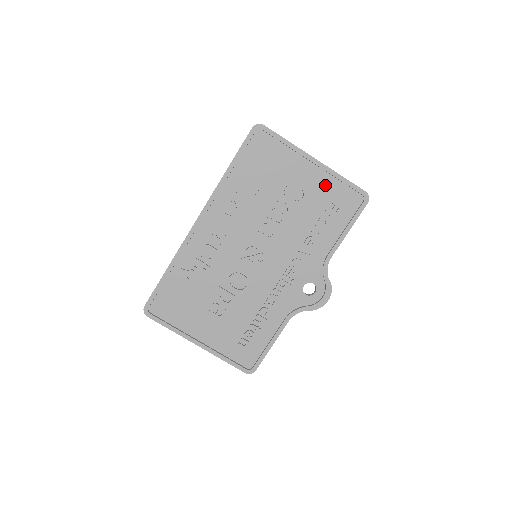
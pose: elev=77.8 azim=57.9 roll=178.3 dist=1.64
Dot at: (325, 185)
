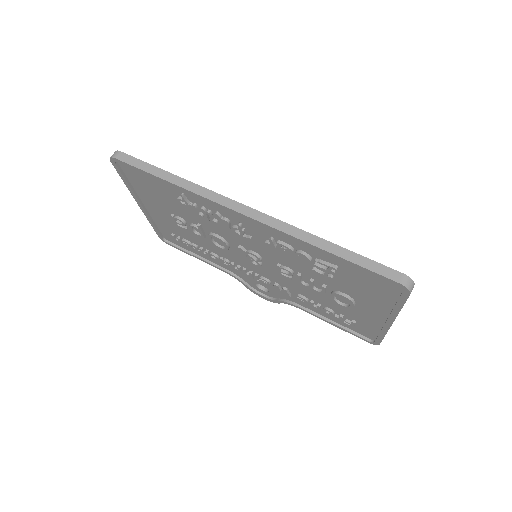
Dot at: (368, 320)
